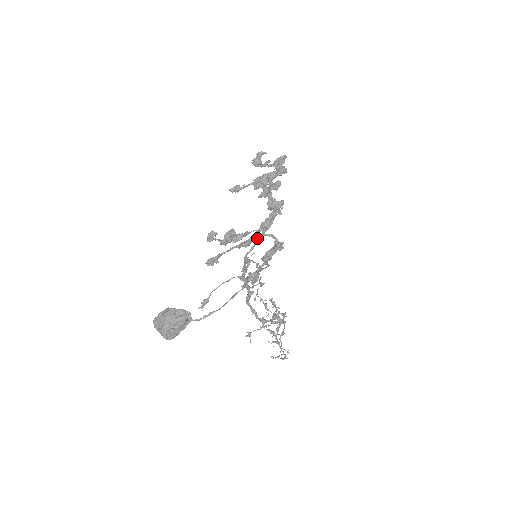
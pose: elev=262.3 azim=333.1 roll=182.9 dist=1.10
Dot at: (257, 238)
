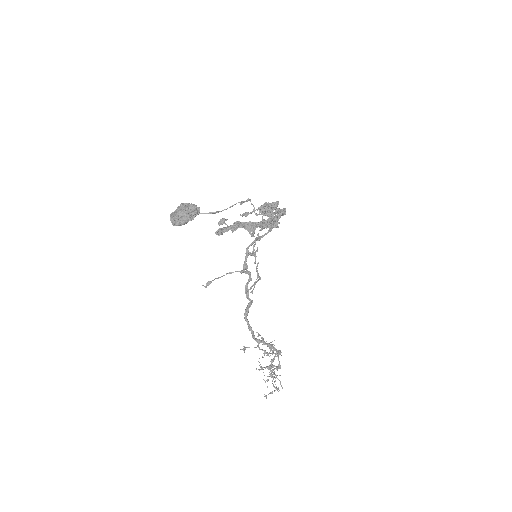
Dot at: occluded
